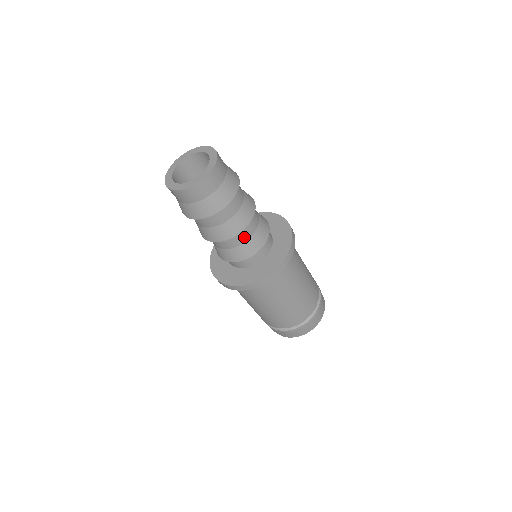
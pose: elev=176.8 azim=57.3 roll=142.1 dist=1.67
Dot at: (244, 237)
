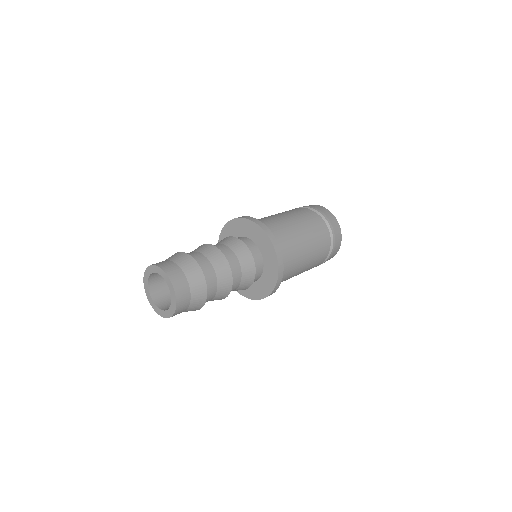
Dot at: (237, 283)
